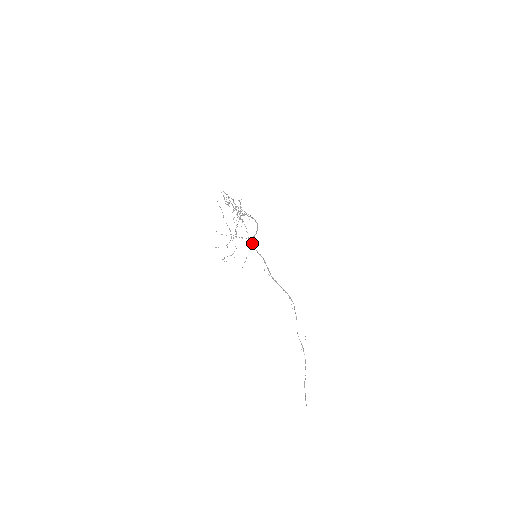
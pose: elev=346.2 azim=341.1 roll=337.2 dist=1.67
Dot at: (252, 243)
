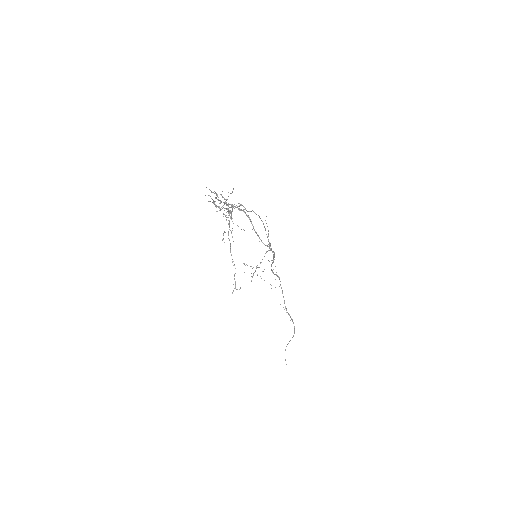
Dot at: (269, 244)
